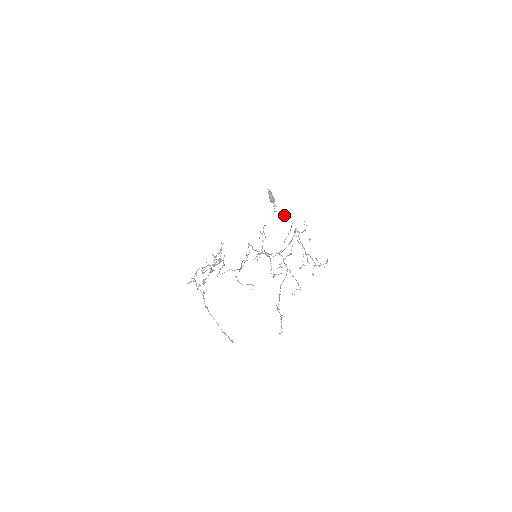
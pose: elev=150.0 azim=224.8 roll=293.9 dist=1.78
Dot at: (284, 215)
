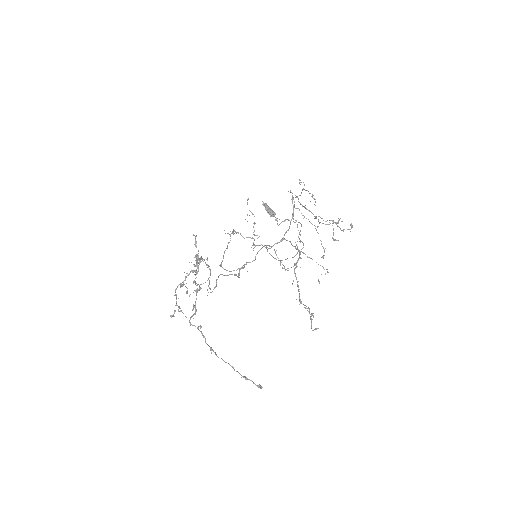
Dot at: occluded
